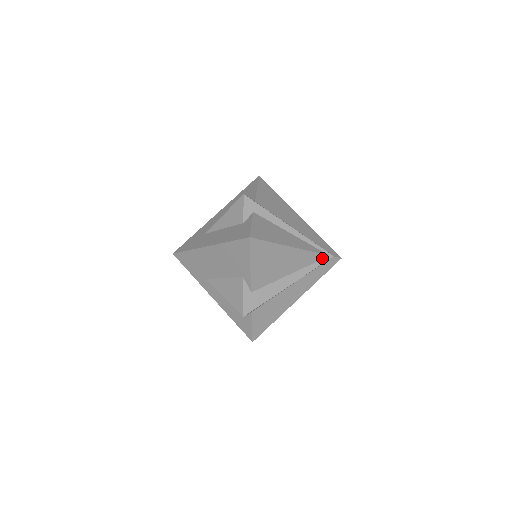
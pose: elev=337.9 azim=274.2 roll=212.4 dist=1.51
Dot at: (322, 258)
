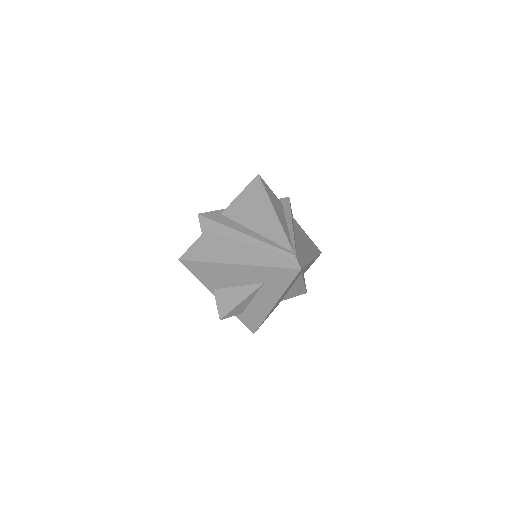
Dot at: (287, 248)
